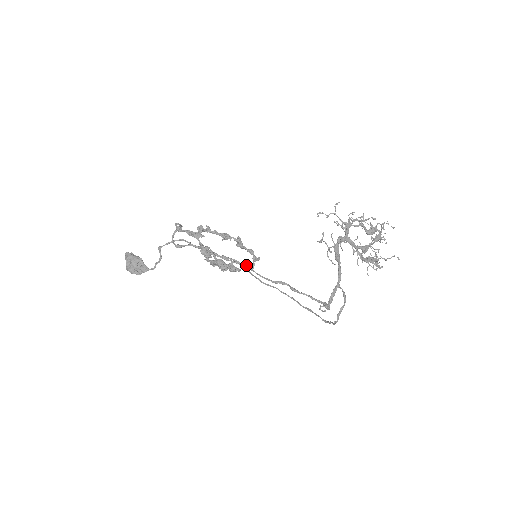
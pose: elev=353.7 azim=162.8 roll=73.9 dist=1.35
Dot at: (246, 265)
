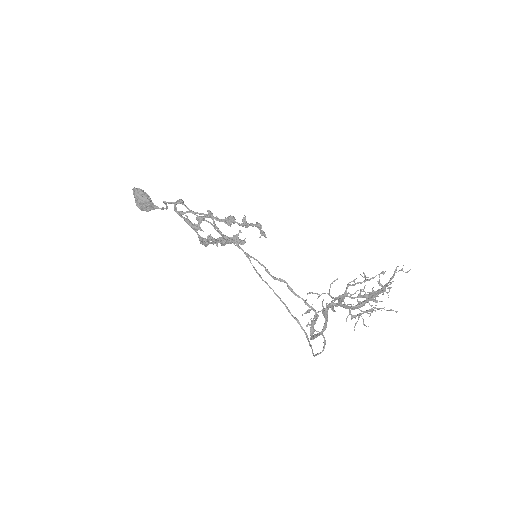
Dot at: (247, 254)
